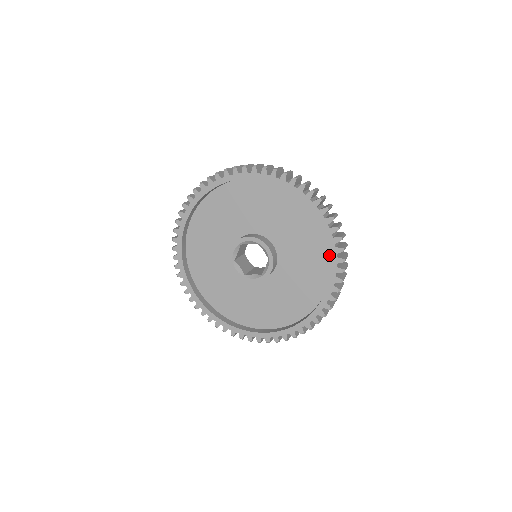
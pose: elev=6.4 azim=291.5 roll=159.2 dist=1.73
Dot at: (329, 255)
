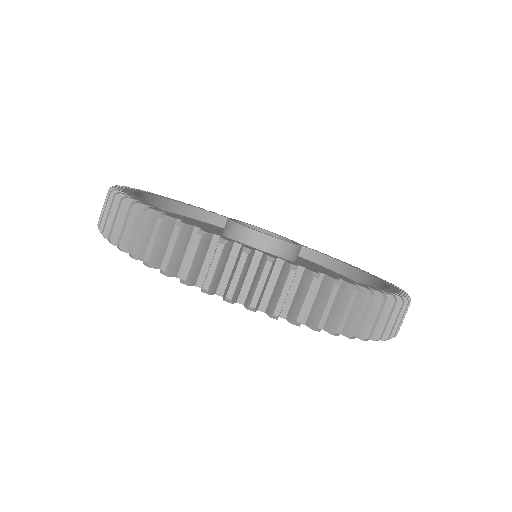
Dot at: occluded
